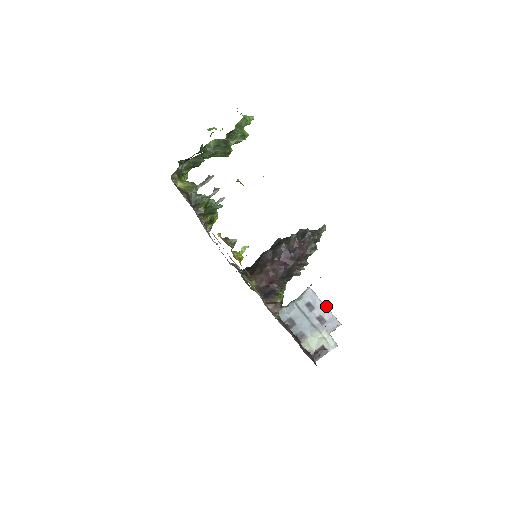
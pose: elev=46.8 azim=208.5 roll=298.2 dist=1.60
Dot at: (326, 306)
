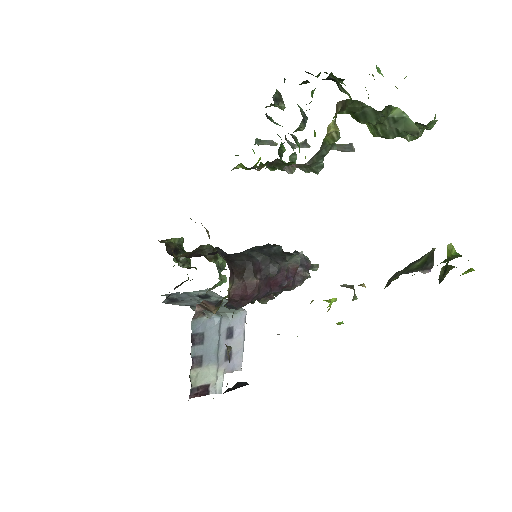
Dot at: occluded
